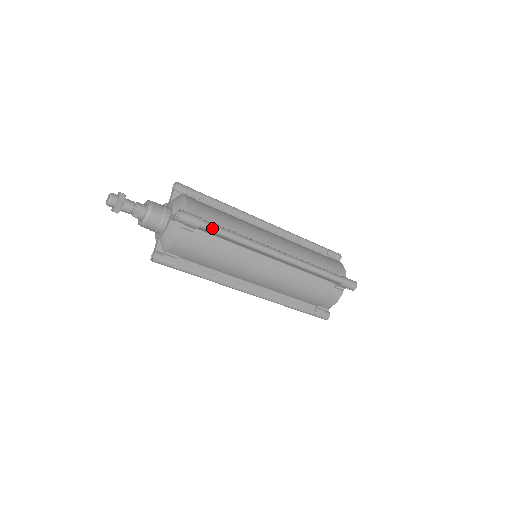
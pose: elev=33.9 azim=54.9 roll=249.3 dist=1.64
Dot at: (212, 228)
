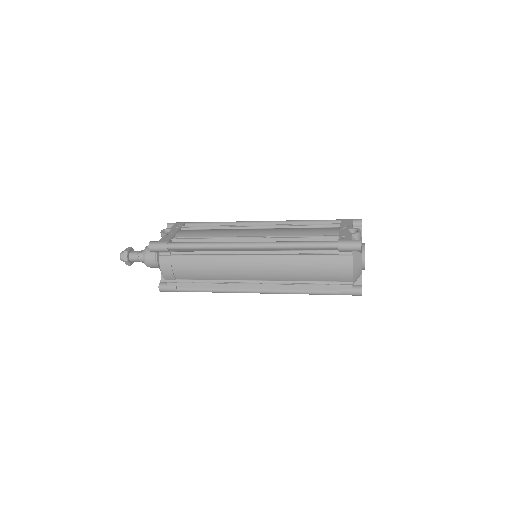
Dot at: occluded
